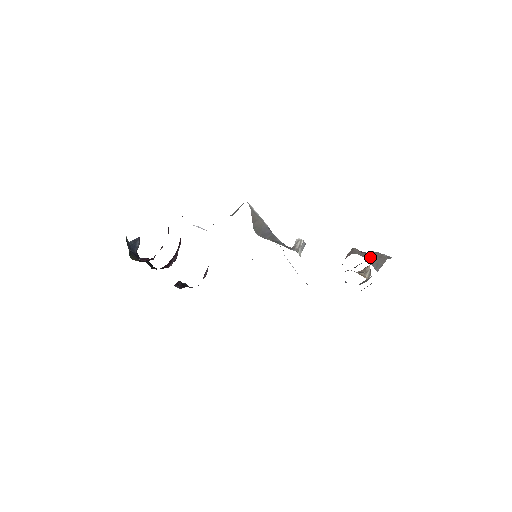
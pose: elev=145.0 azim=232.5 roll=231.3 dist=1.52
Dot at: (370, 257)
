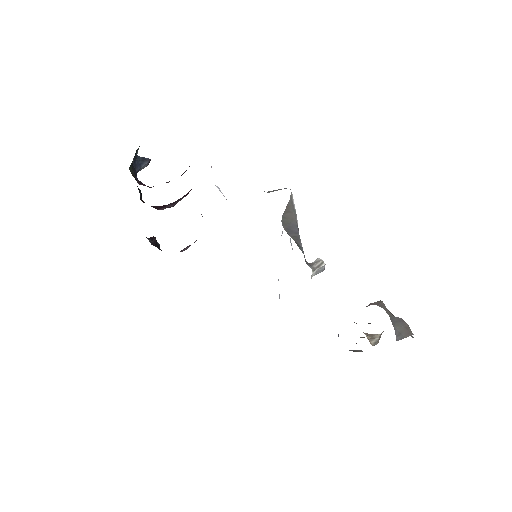
Dot at: (396, 321)
